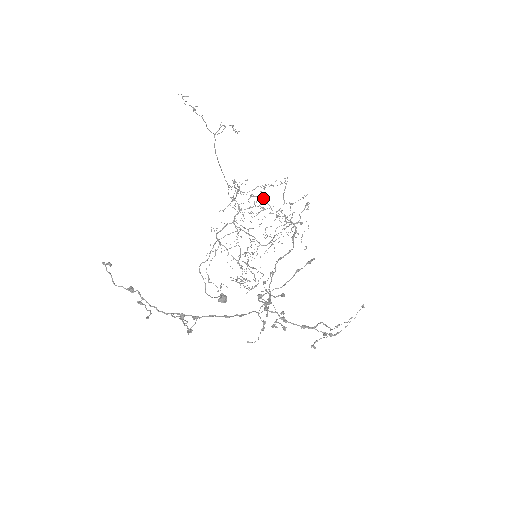
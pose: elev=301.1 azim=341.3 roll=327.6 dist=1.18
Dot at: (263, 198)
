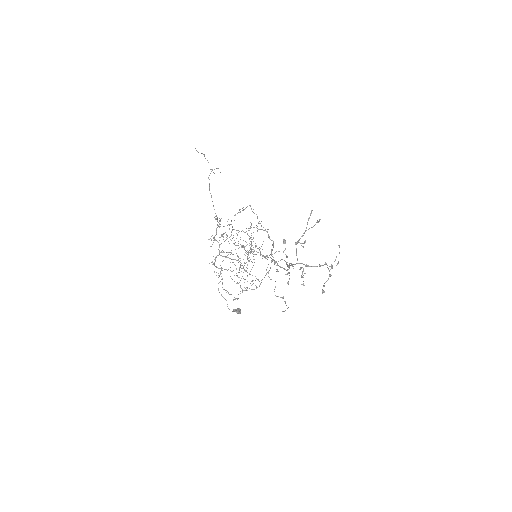
Dot at: occluded
